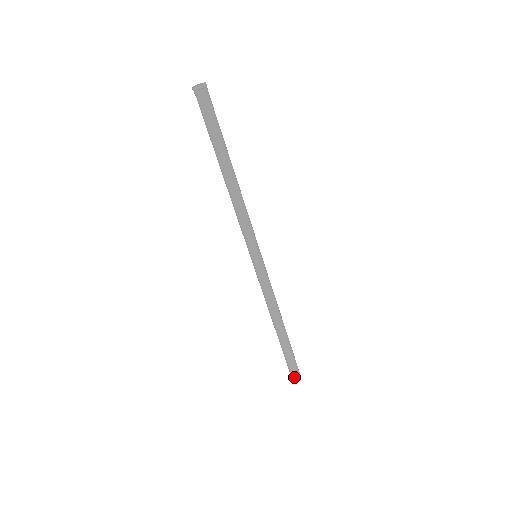
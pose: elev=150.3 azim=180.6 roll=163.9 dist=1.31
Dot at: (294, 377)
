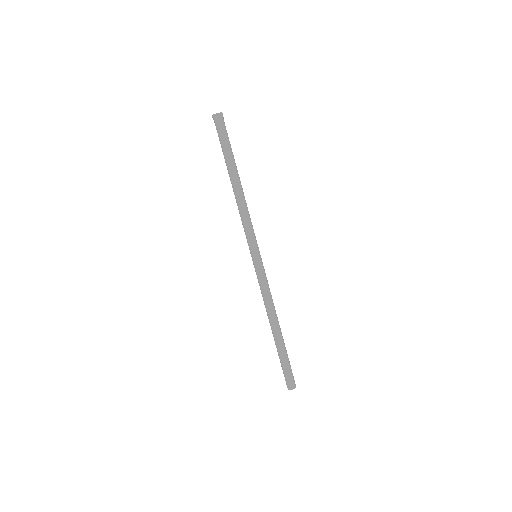
Dot at: (292, 387)
